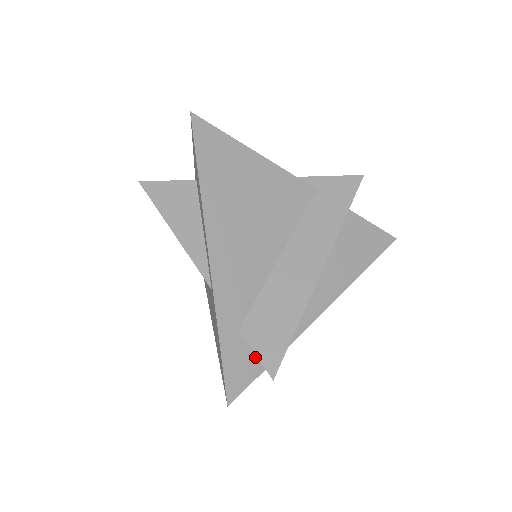
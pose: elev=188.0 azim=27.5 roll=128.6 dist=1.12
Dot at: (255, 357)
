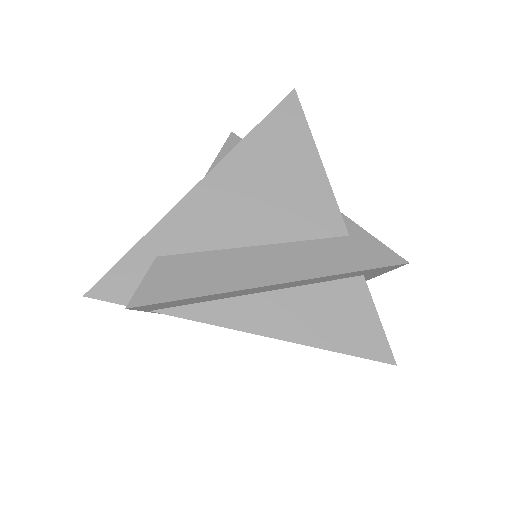
Dot at: occluded
